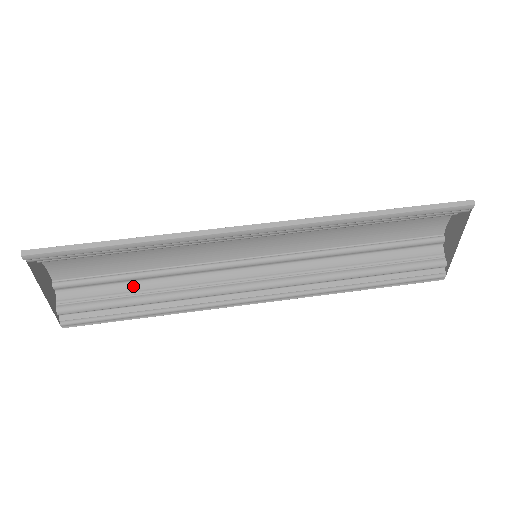
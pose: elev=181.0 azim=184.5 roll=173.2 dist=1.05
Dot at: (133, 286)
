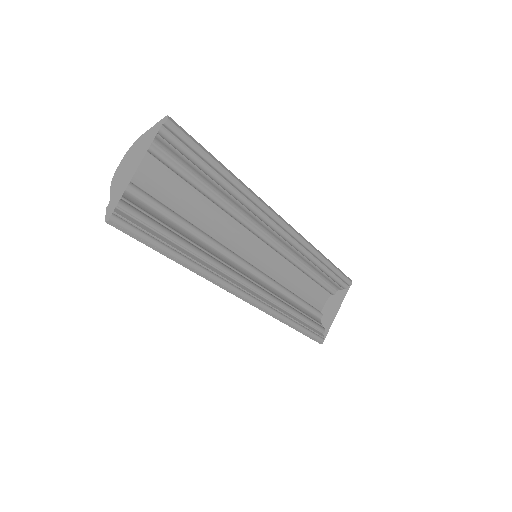
Dot at: (174, 226)
